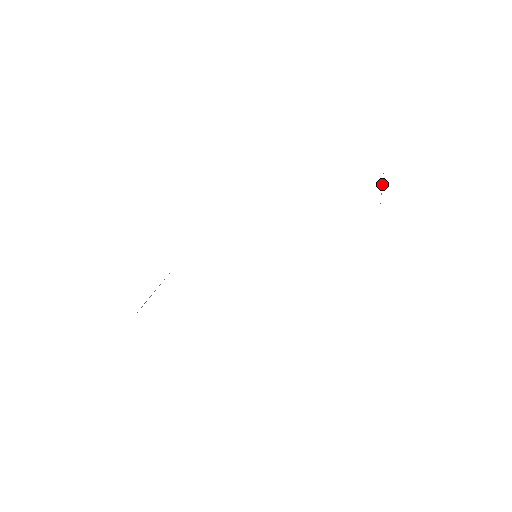
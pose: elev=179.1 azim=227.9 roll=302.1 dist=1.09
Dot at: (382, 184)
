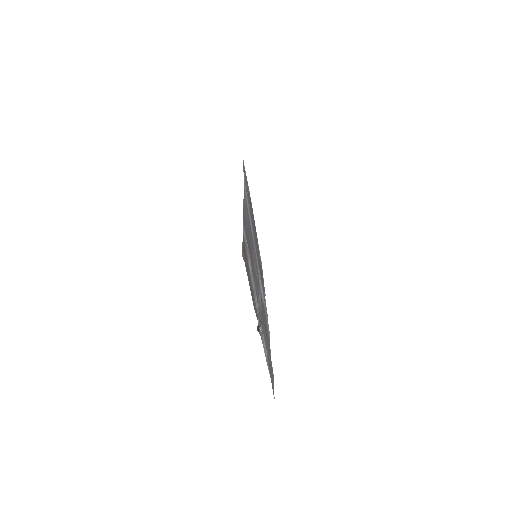
Dot at: (246, 245)
